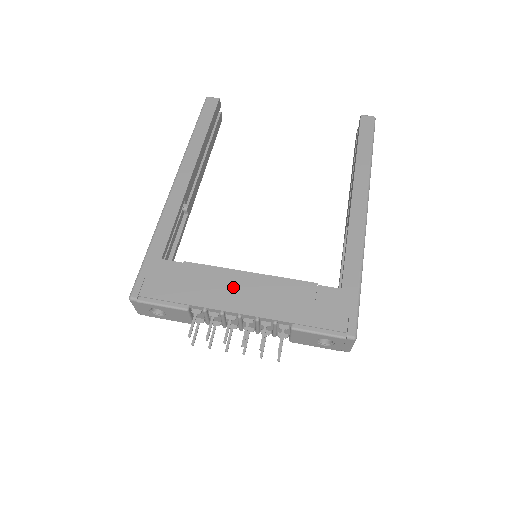
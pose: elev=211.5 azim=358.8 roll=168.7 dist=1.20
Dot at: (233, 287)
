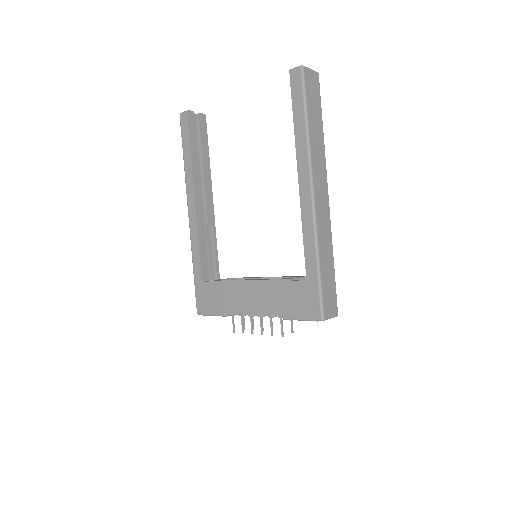
Dot at: (243, 295)
